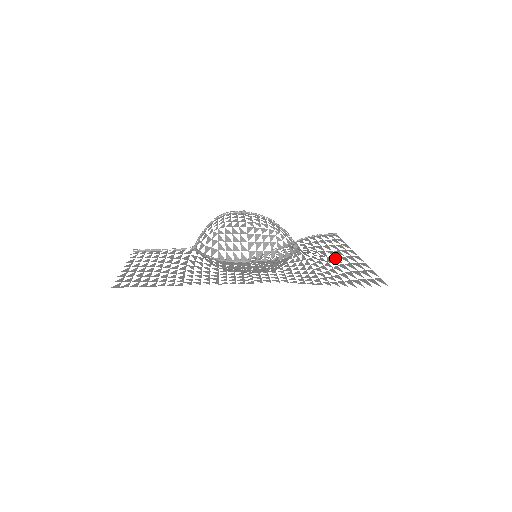
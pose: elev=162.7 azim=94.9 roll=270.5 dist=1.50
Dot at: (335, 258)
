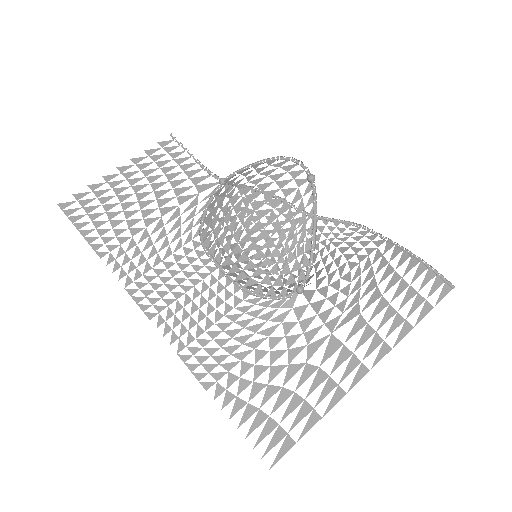
Dot at: (335, 345)
